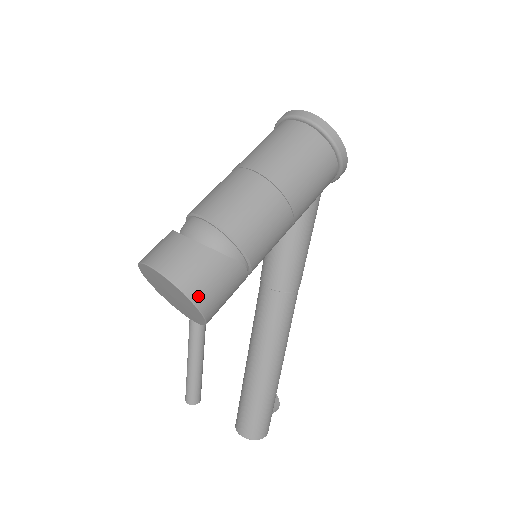
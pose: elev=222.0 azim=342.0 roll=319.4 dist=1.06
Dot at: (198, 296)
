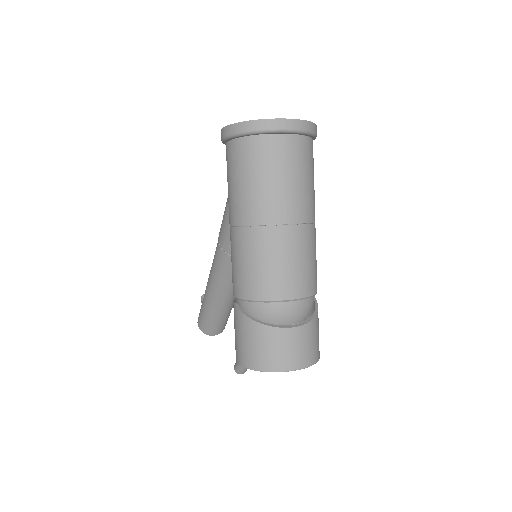
Dot at: occluded
